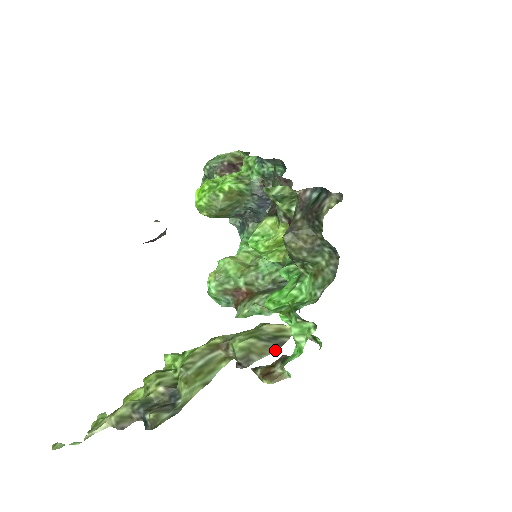
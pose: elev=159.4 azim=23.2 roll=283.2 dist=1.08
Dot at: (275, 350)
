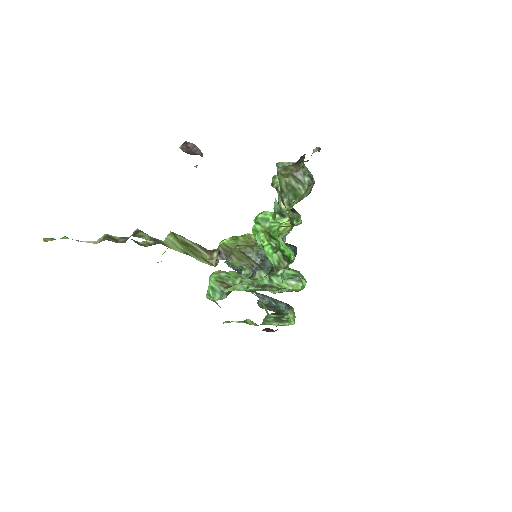
Dot at: (253, 264)
